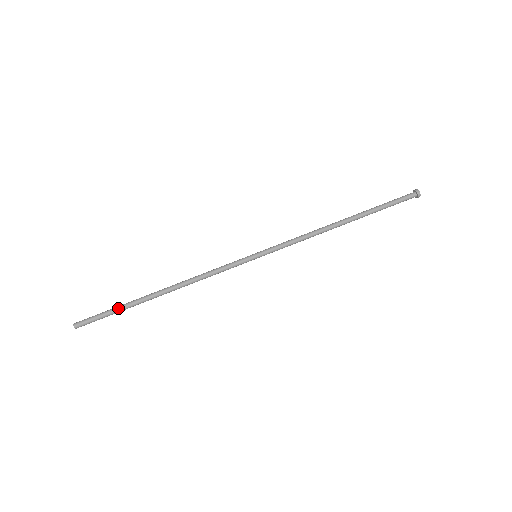
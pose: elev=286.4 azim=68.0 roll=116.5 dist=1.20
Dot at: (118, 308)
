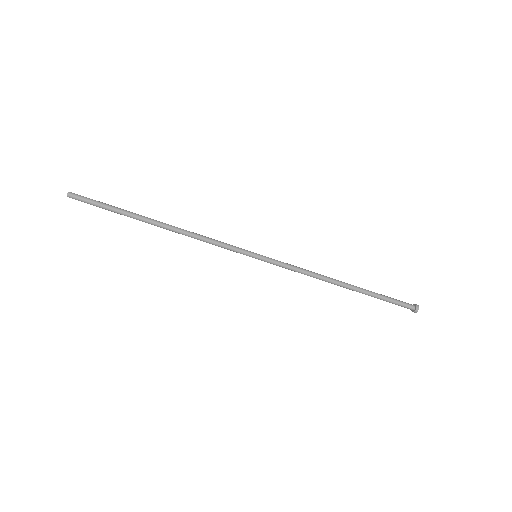
Dot at: (115, 208)
